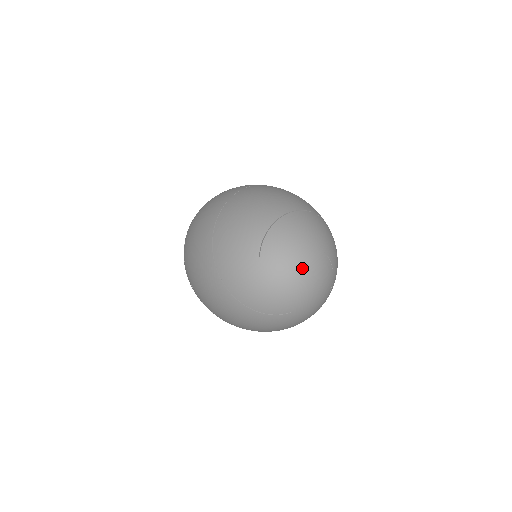
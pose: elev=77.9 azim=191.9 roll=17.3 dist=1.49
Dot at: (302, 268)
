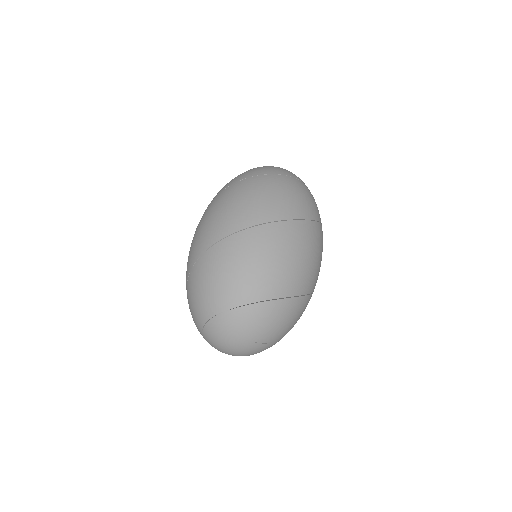
Dot at: (231, 352)
